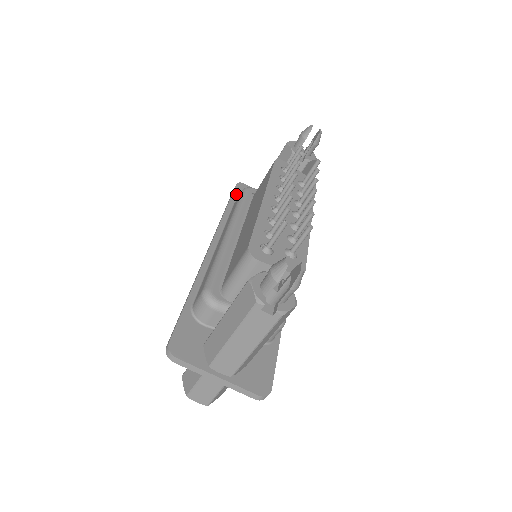
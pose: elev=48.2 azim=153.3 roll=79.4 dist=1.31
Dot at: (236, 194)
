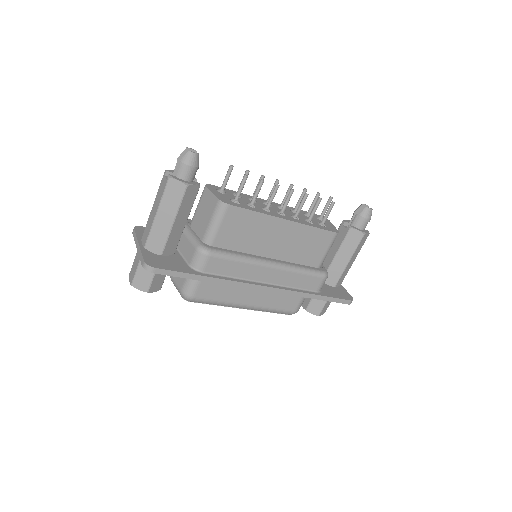
Dot at: occluded
